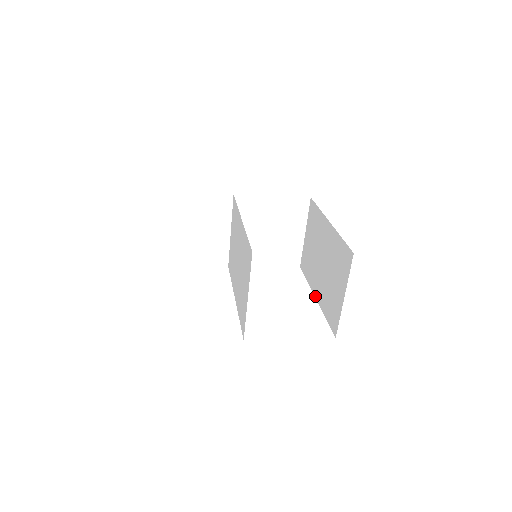
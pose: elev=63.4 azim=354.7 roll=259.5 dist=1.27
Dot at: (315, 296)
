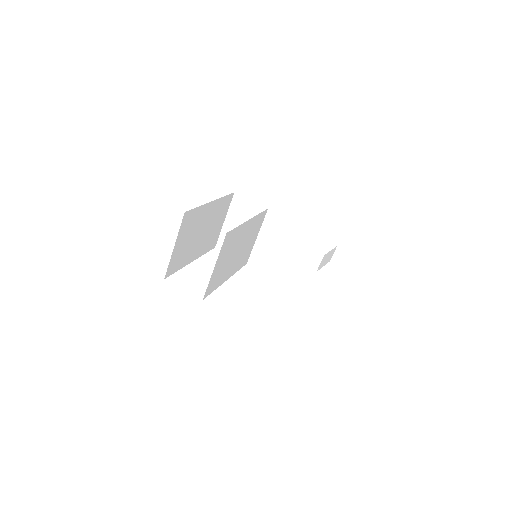
Dot at: occluded
